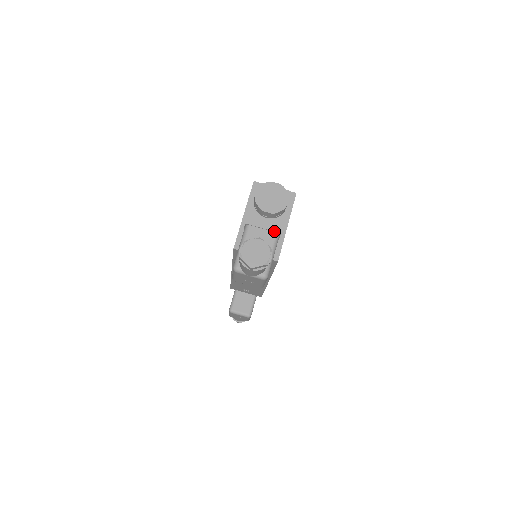
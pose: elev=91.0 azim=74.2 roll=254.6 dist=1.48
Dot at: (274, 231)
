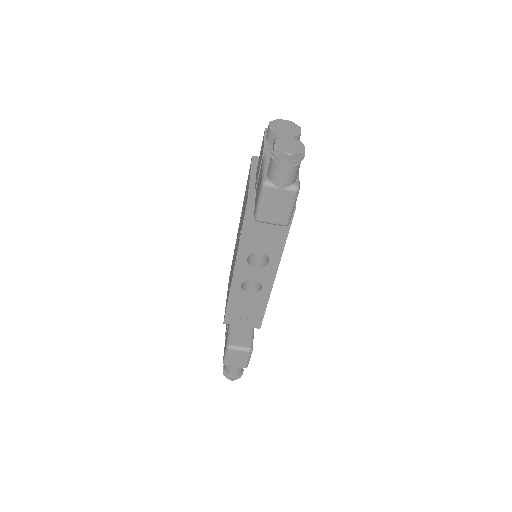
Dot at: occluded
